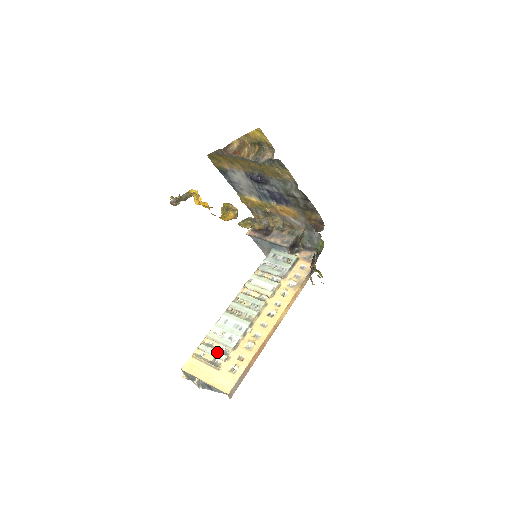
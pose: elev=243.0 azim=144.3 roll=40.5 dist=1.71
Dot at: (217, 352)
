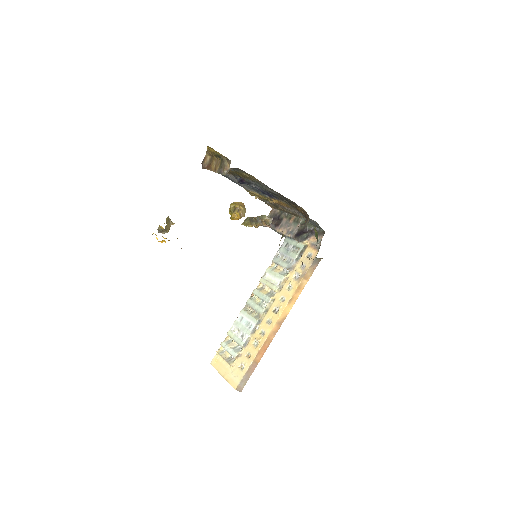
Dot at: (231, 350)
